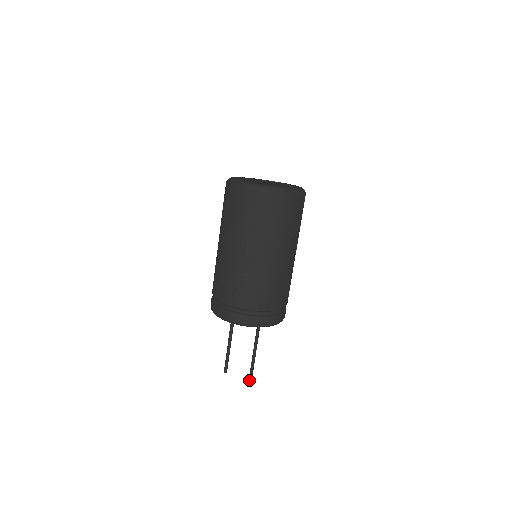
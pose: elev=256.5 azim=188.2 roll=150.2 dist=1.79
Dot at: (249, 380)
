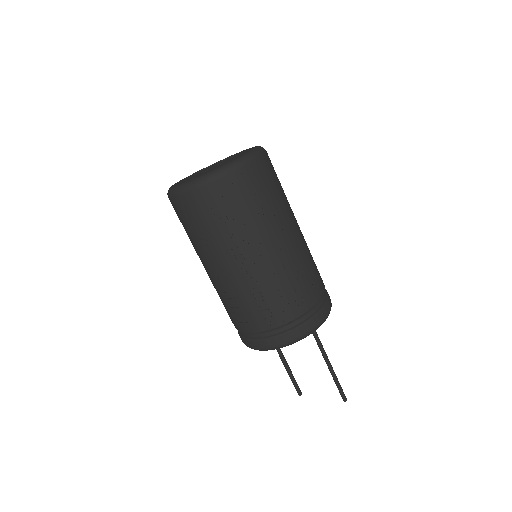
Dot at: (340, 394)
